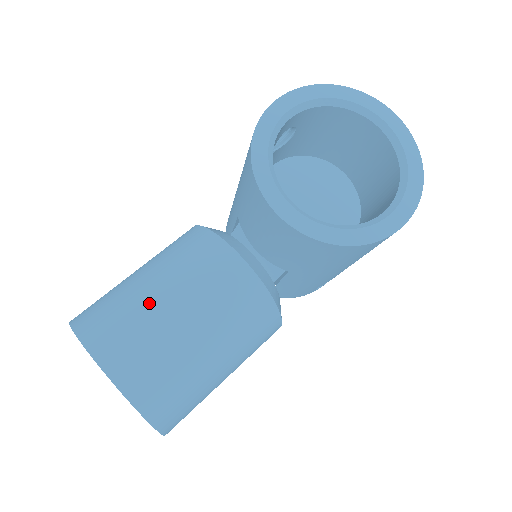
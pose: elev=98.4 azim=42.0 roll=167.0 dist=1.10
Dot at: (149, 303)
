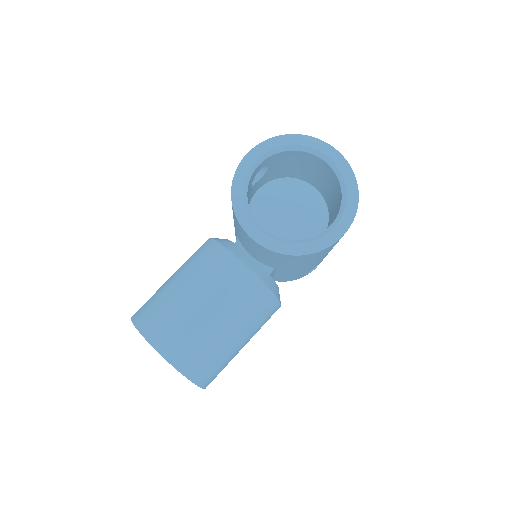
Dot at: (181, 301)
